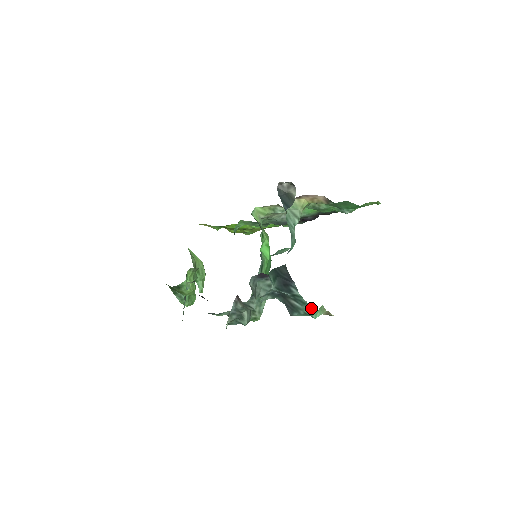
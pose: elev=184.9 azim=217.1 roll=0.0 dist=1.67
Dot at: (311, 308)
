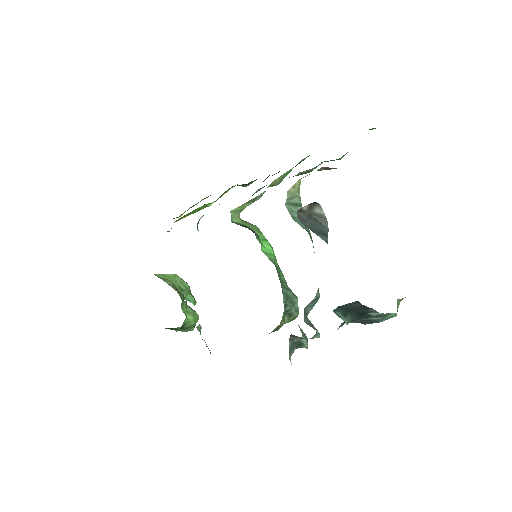
Dot at: (392, 314)
